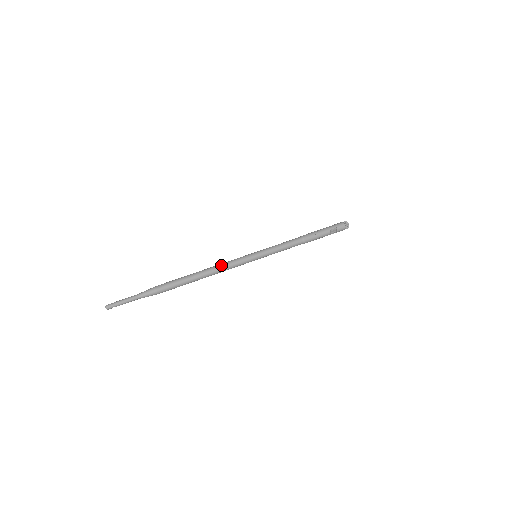
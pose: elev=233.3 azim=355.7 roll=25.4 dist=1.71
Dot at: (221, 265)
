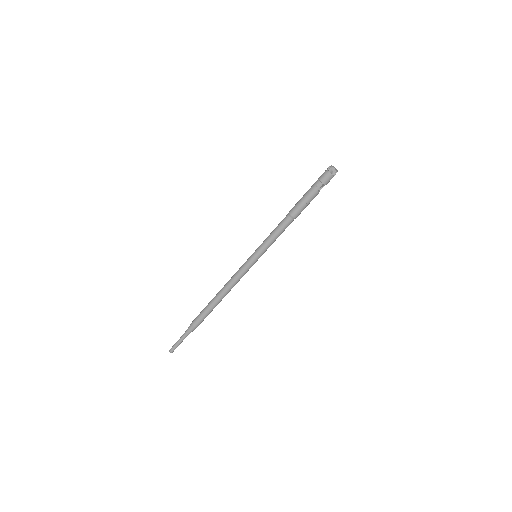
Dot at: (231, 284)
